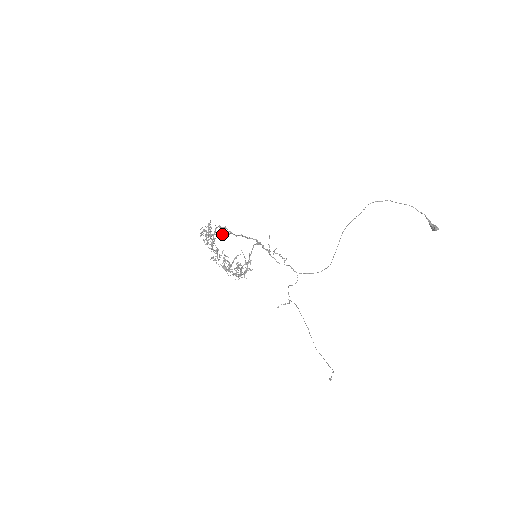
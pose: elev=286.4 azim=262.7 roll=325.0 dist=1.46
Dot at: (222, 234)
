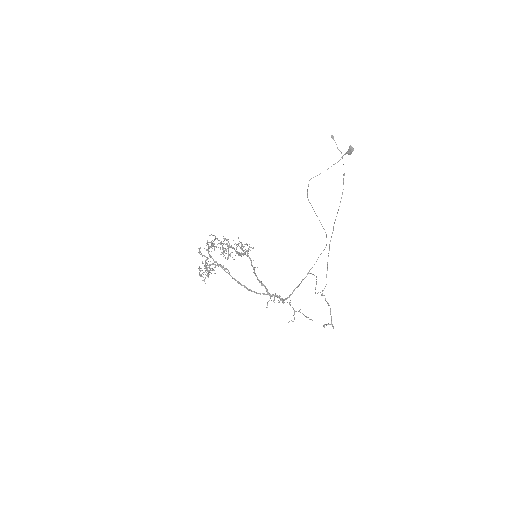
Dot at: (220, 265)
